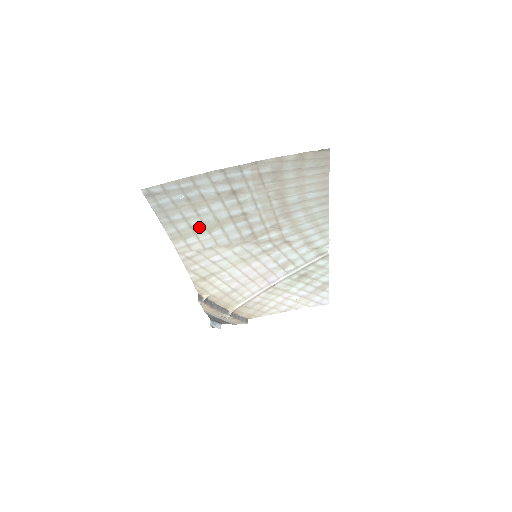
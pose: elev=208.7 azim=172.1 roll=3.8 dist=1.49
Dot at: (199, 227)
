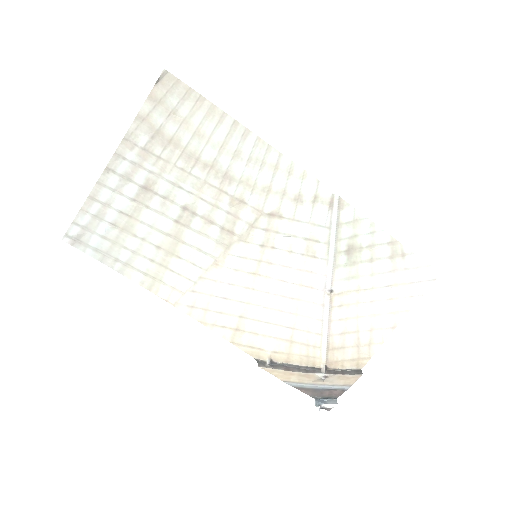
Dot at: (160, 256)
